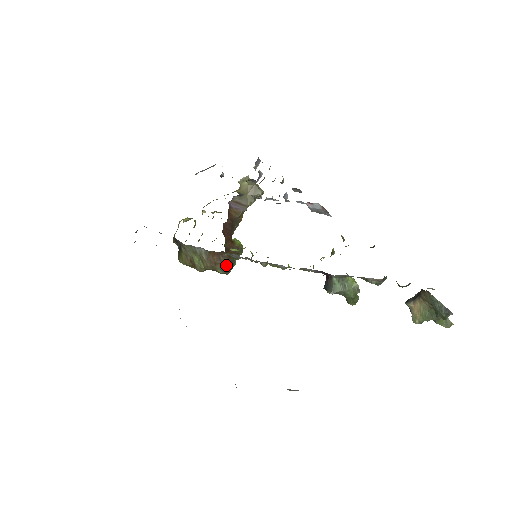
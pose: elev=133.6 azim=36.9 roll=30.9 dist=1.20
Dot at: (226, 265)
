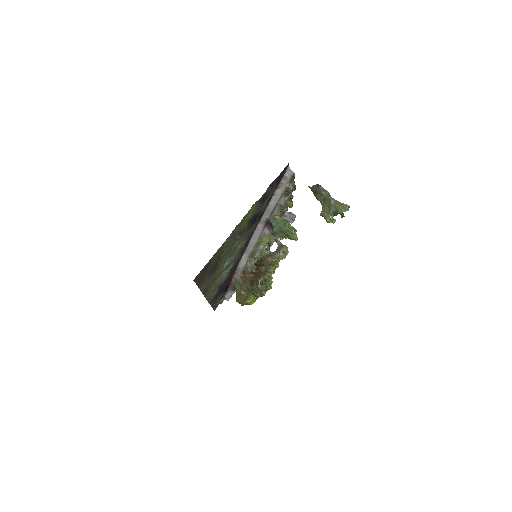
Dot at: (253, 282)
